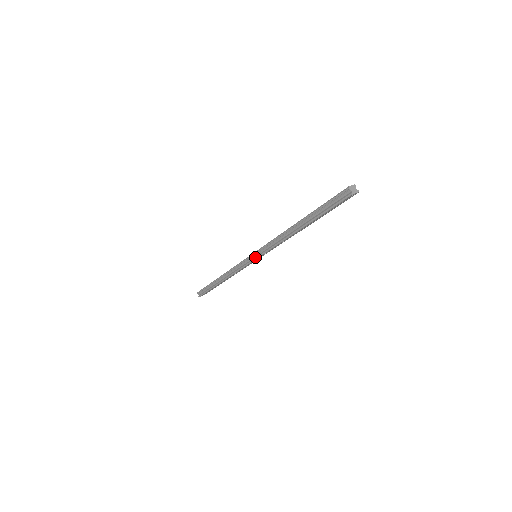
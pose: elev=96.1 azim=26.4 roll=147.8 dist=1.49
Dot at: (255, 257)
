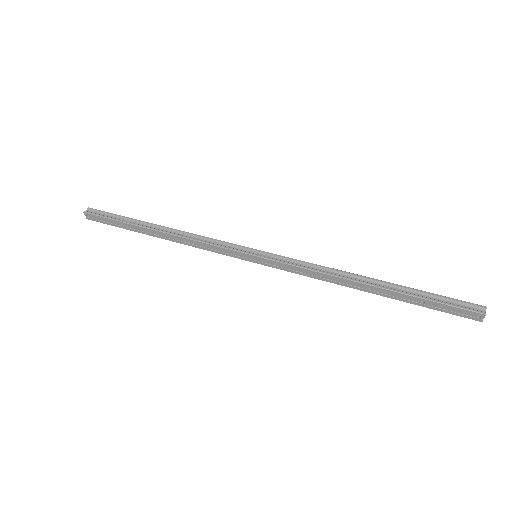
Dot at: (259, 254)
